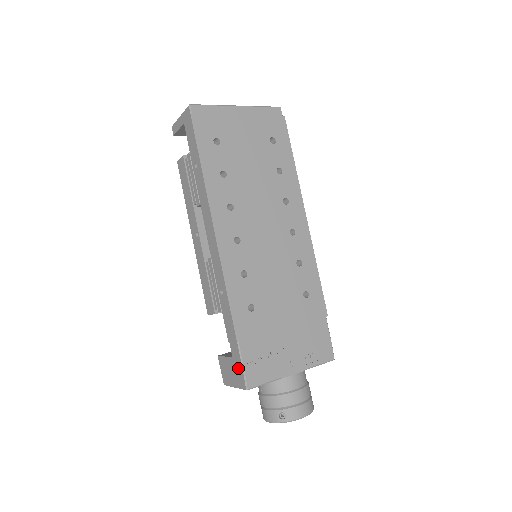
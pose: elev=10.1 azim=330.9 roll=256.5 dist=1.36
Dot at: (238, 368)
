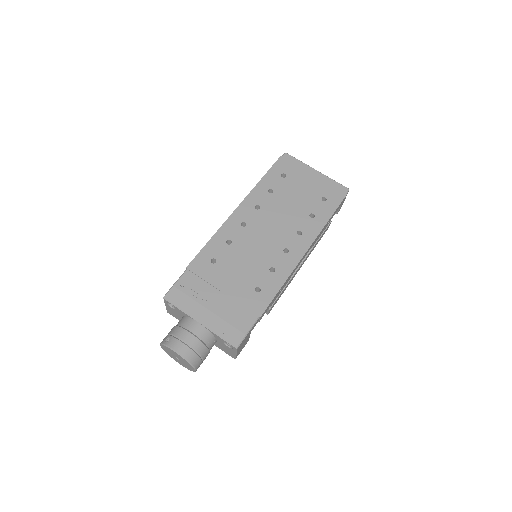
Dot at: occluded
